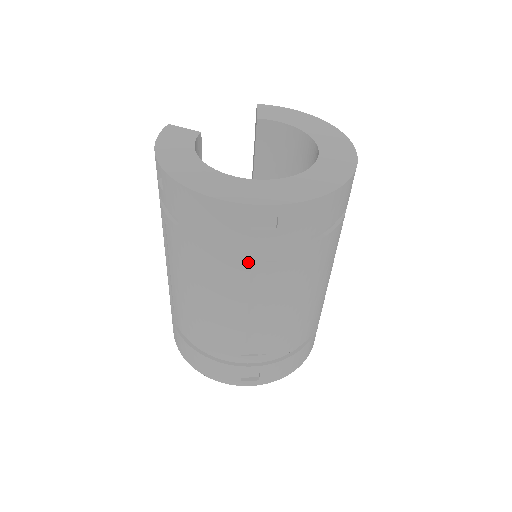
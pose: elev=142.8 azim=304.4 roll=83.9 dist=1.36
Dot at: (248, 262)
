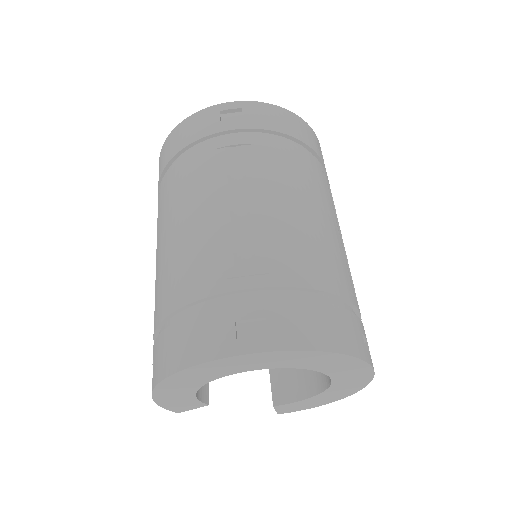
Dot at: (222, 148)
